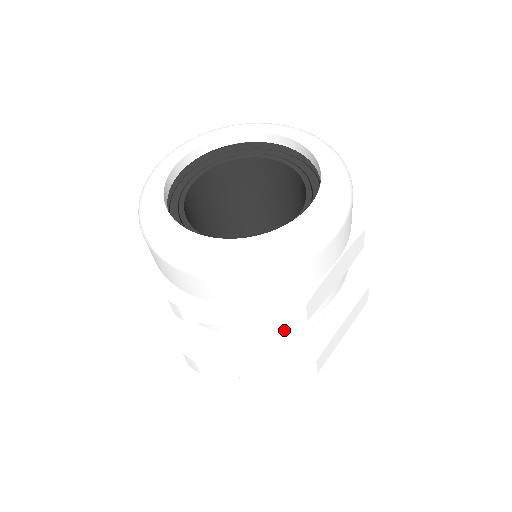
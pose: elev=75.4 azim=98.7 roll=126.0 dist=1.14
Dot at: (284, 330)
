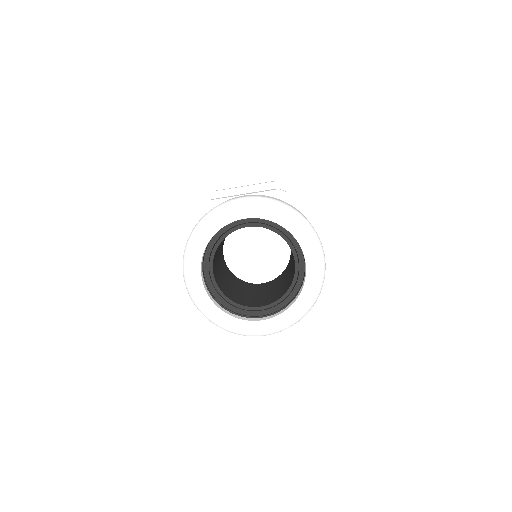
Dot at: occluded
